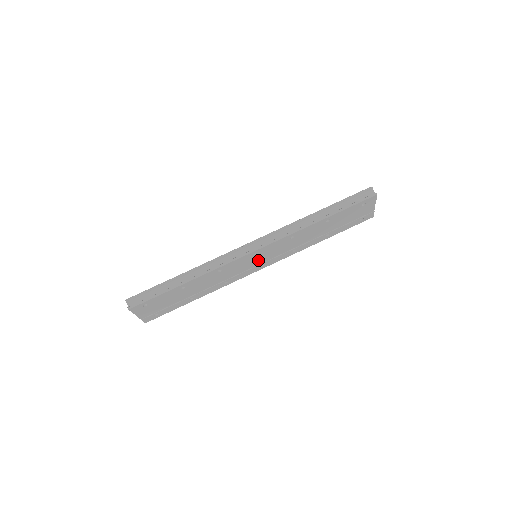
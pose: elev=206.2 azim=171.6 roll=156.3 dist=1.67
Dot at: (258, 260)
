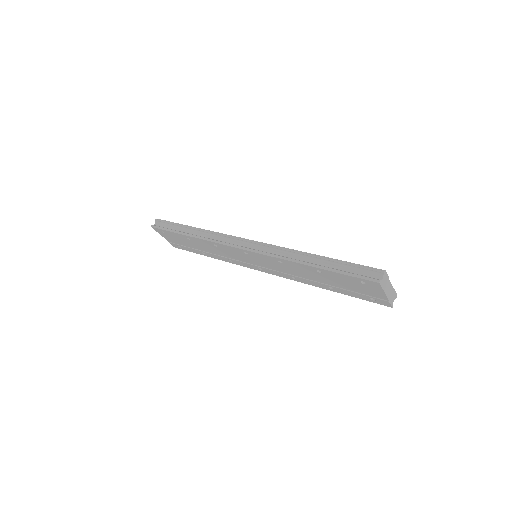
Dot at: (254, 261)
